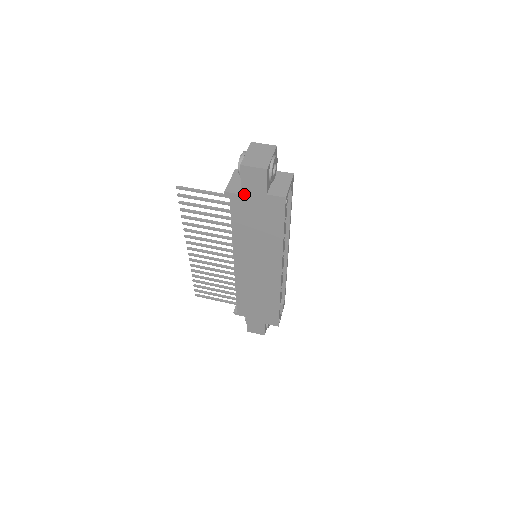
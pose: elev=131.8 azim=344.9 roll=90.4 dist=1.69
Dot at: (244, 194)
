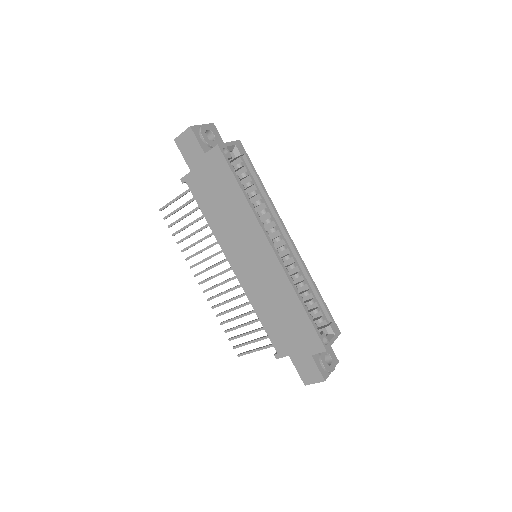
Dot at: (192, 169)
